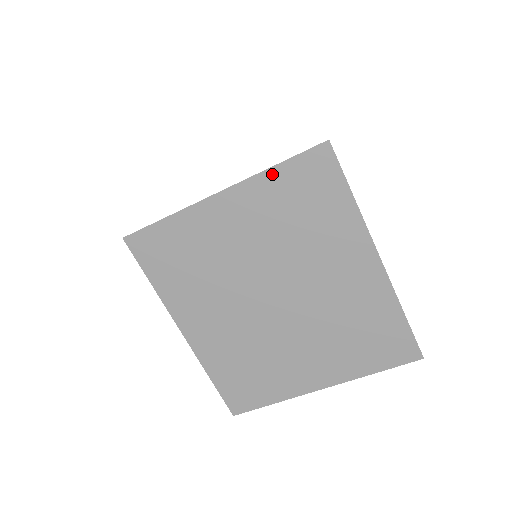
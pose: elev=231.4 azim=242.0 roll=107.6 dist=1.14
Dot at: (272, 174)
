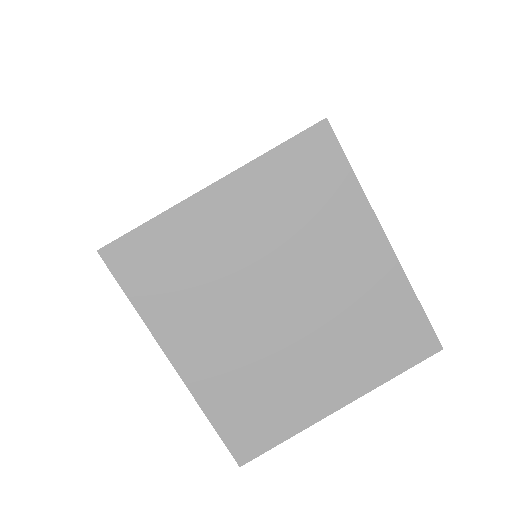
Dot at: (270, 158)
